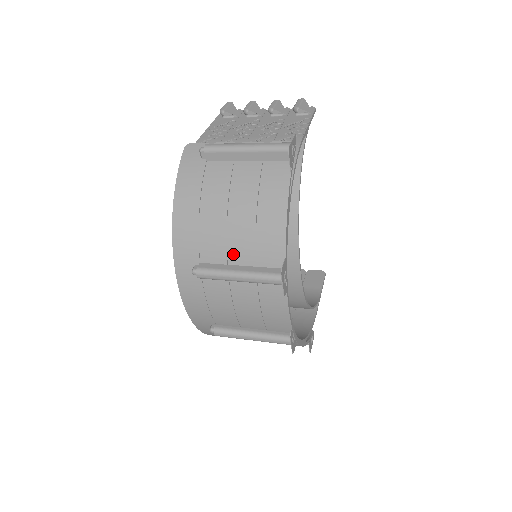
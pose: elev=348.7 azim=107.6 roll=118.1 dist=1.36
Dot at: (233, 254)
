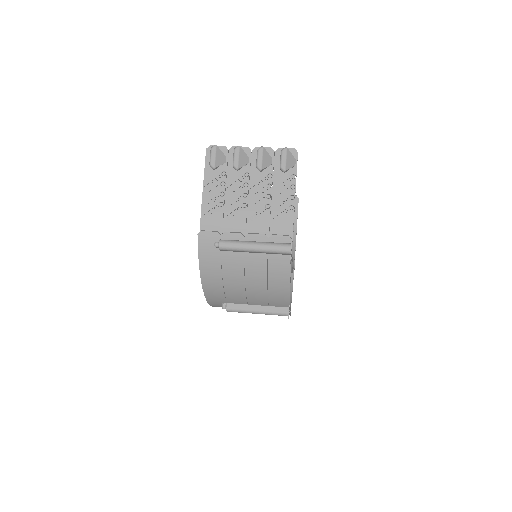
Dot at: (252, 301)
